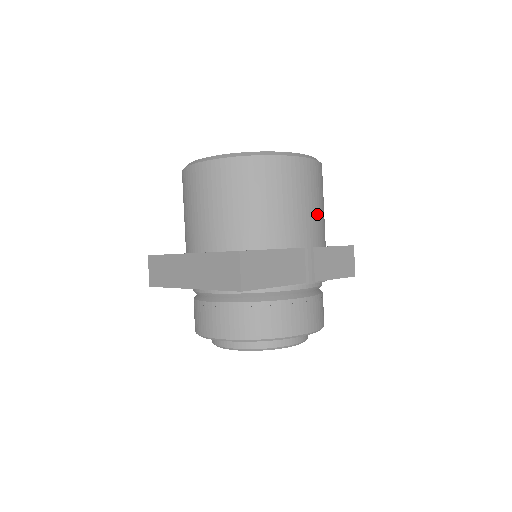
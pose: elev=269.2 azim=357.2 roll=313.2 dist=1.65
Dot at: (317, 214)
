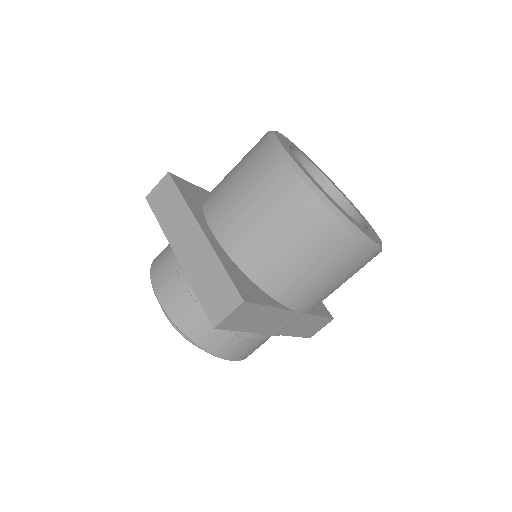
Dot at: (334, 290)
